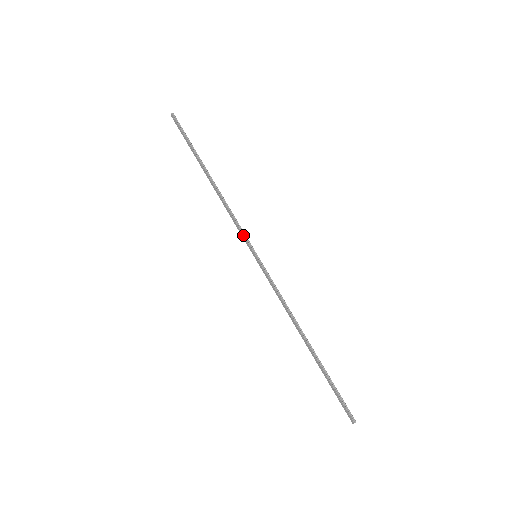
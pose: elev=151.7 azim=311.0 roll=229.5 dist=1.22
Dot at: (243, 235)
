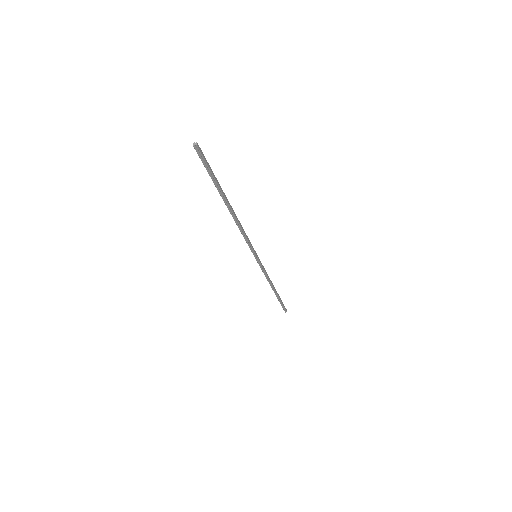
Dot at: (260, 265)
